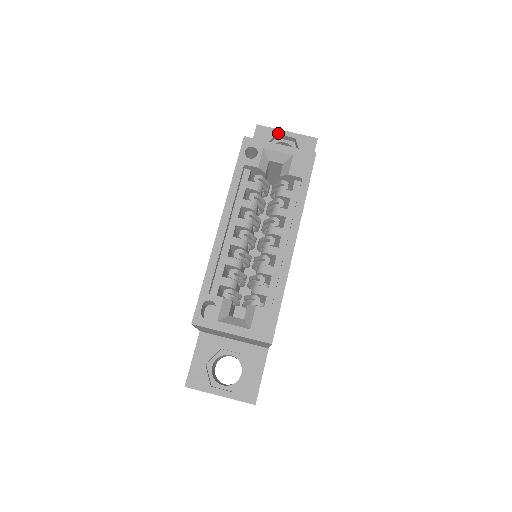
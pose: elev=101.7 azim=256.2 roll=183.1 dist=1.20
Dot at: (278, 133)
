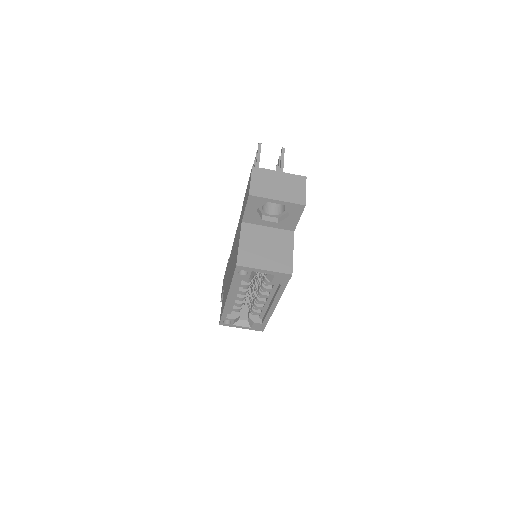
Dot at: (269, 201)
